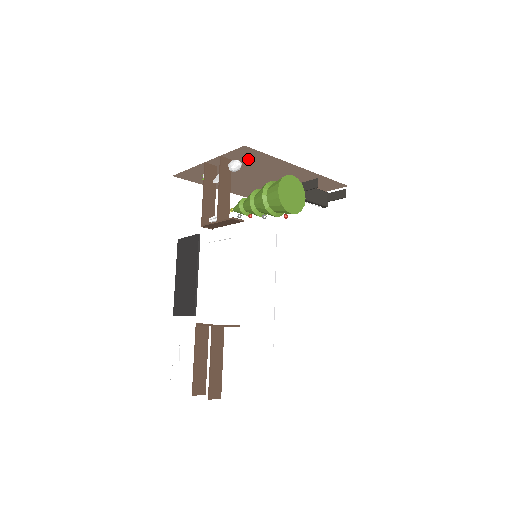
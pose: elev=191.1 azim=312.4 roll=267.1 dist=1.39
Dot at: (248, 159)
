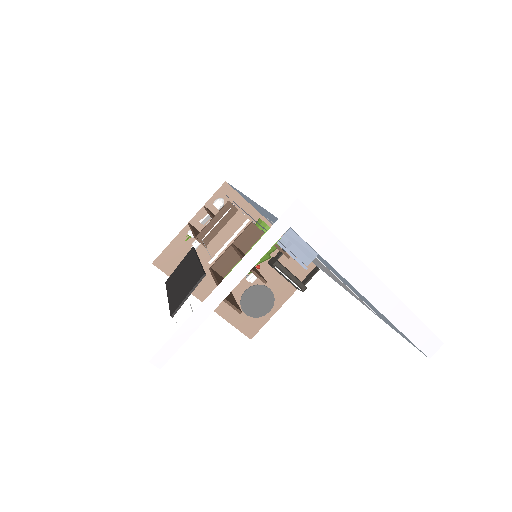
Dot at: occluded
